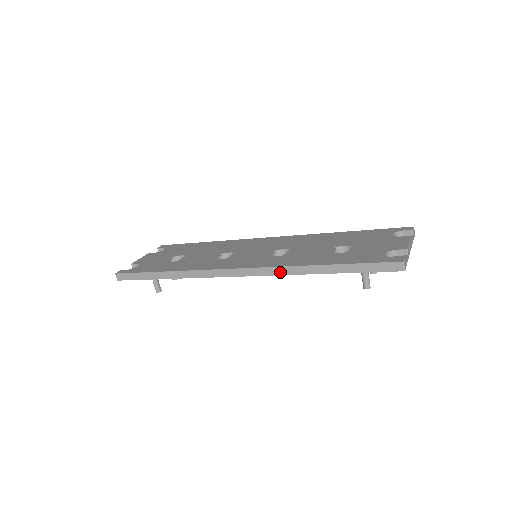
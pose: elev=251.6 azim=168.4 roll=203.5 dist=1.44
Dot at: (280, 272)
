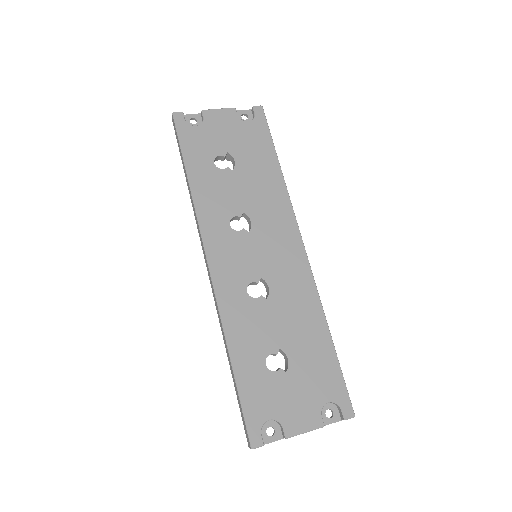
Dot at: (218, 314)
